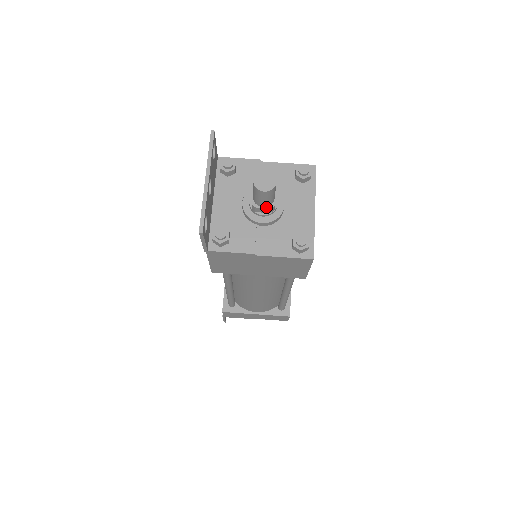
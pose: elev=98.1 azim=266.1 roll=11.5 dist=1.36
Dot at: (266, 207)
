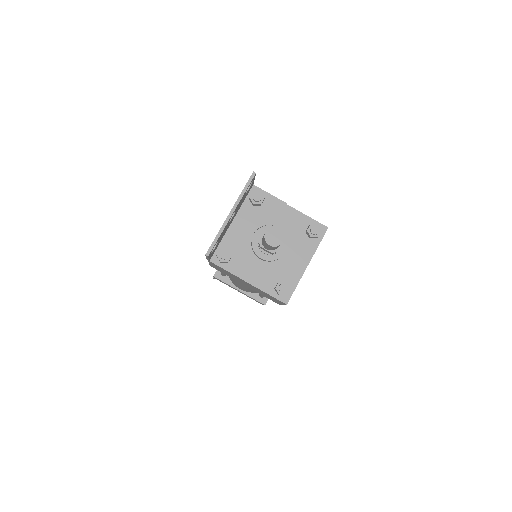
Dot at: (269, 250)
